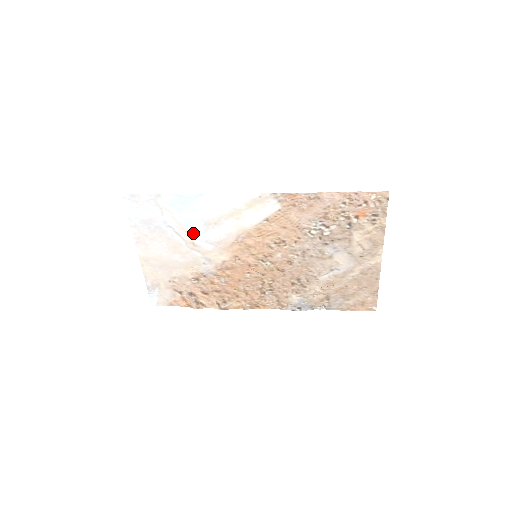
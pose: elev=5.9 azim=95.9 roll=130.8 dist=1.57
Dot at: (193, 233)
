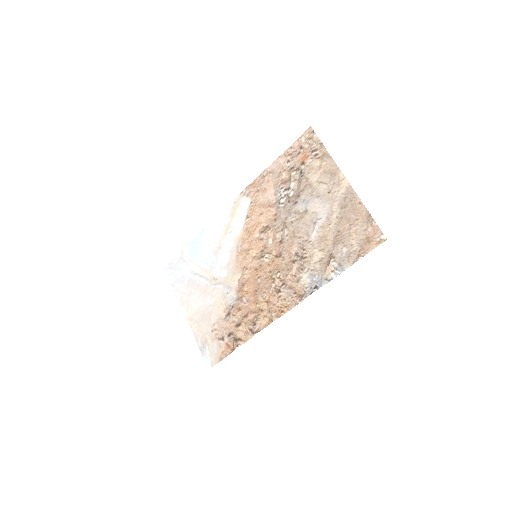
Dot at: (211, 268)
